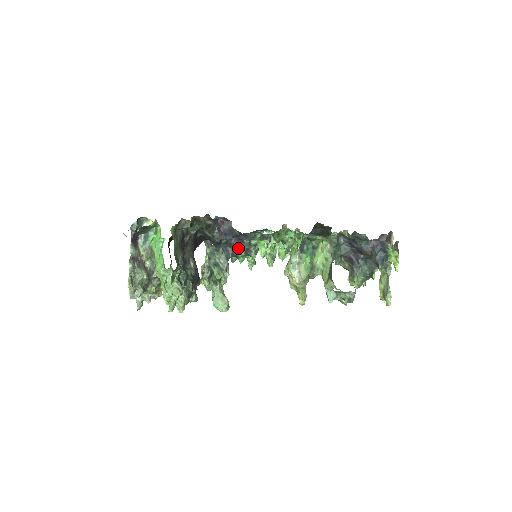
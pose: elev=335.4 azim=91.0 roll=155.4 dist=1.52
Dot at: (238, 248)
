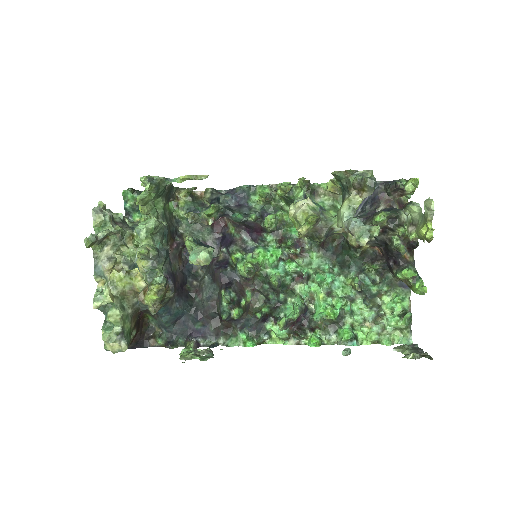
Dot at: (236, 212)
